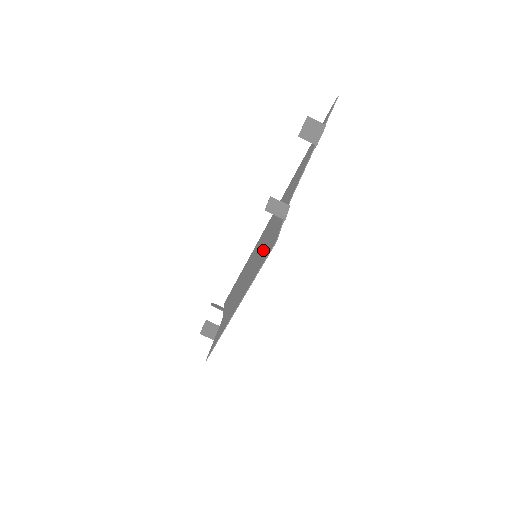
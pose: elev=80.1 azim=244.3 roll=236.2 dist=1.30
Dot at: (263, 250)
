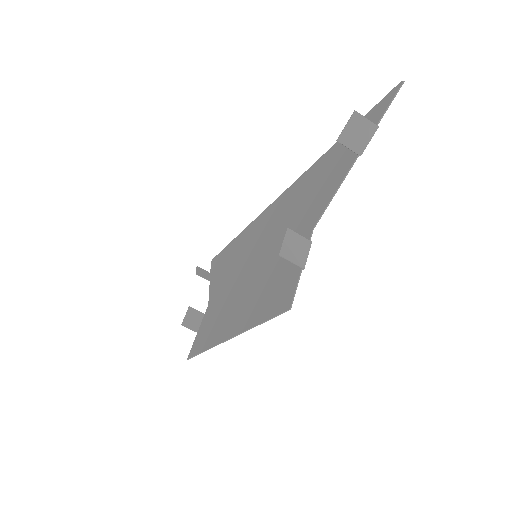
Dot at: (268, 275)
